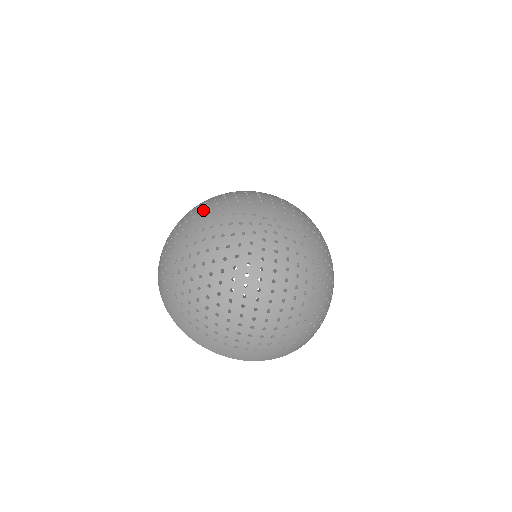
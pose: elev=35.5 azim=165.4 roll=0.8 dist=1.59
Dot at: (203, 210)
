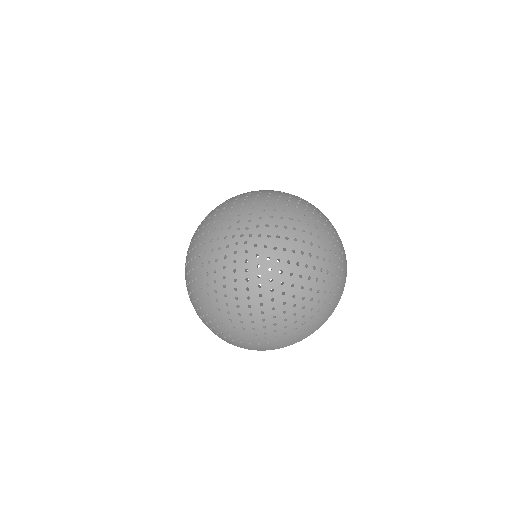
Dot at: (200, 226)
